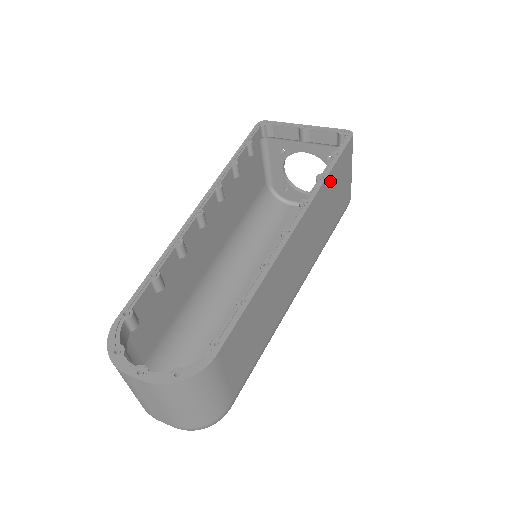
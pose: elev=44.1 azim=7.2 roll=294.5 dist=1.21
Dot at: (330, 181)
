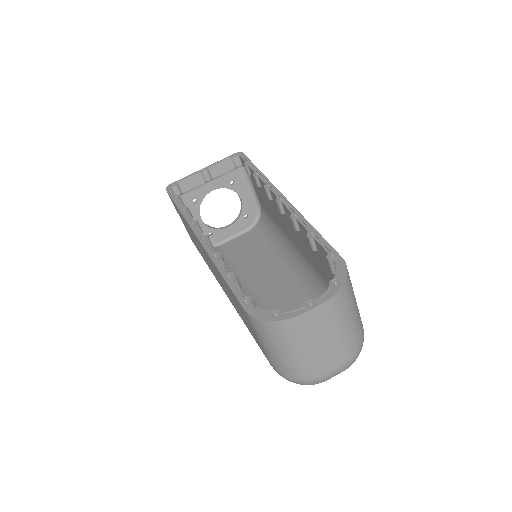
Dot at: occluded
